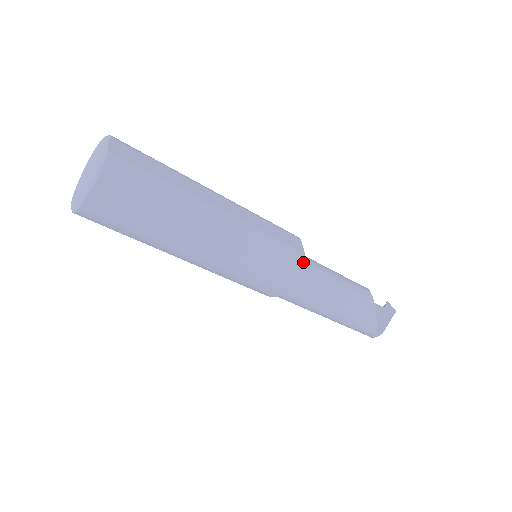
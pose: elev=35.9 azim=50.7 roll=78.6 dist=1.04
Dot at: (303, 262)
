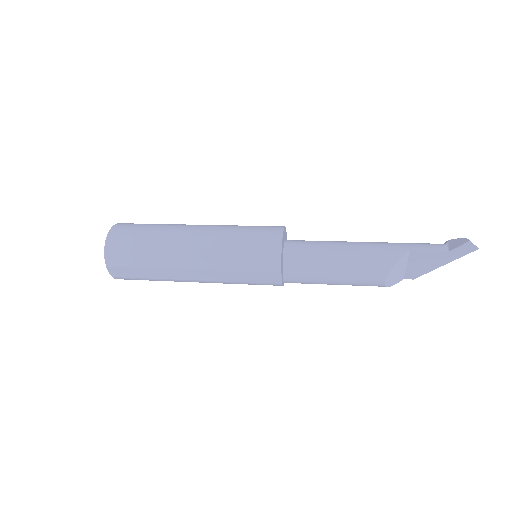
Dot at: occluded
